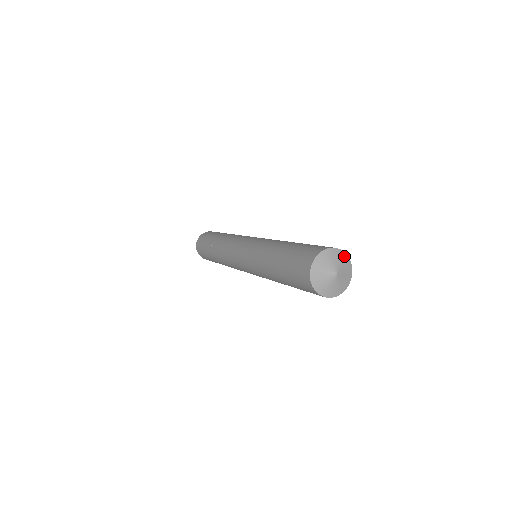
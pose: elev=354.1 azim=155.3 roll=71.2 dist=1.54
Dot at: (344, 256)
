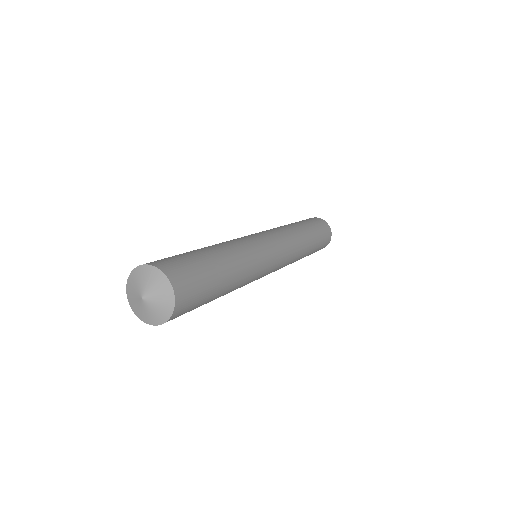
Dot at: (149, 270)
